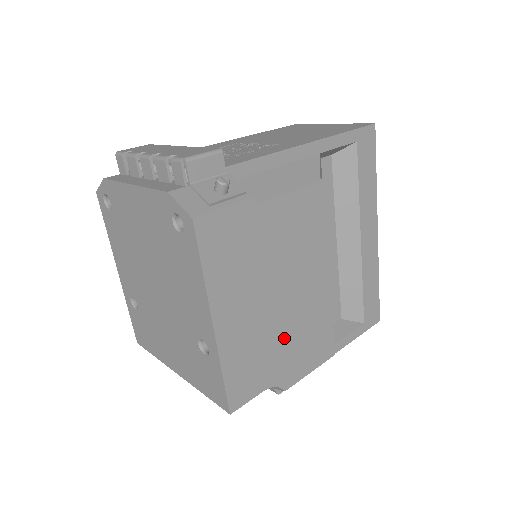
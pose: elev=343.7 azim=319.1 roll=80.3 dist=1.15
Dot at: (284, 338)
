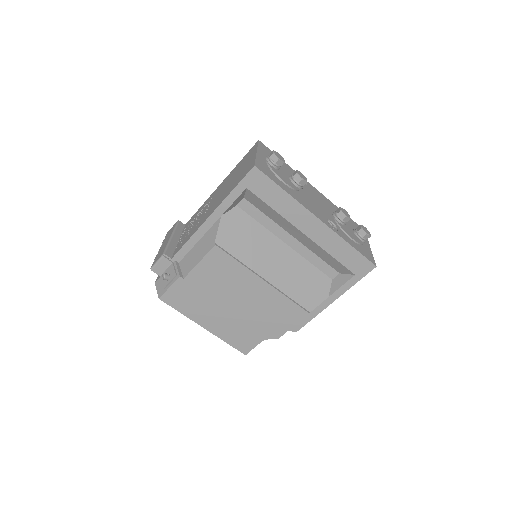
Dot at: (254, 319)
